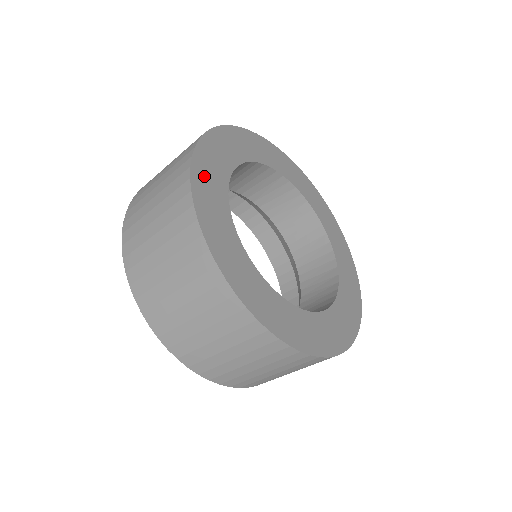
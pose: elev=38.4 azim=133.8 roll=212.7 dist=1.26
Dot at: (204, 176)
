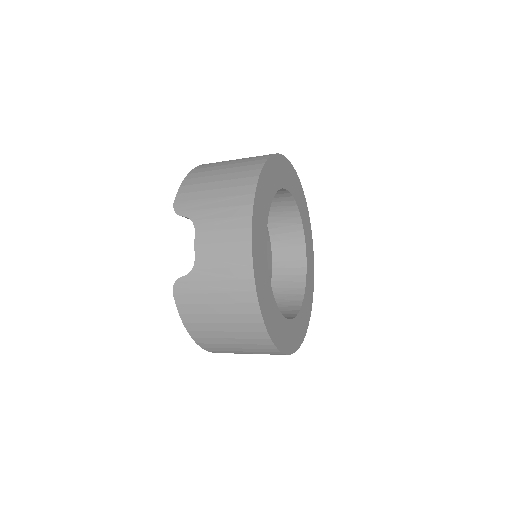
Dot at: (276, 333)
